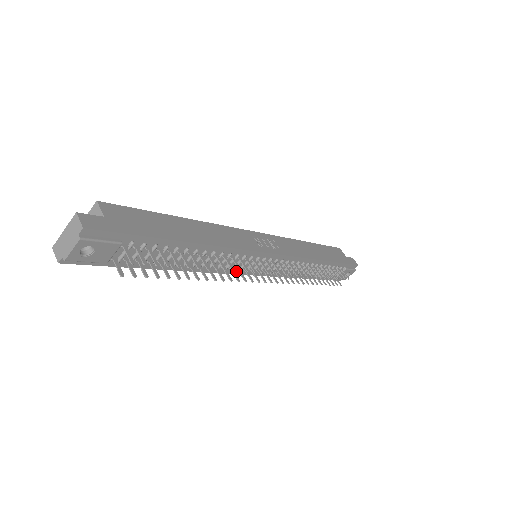
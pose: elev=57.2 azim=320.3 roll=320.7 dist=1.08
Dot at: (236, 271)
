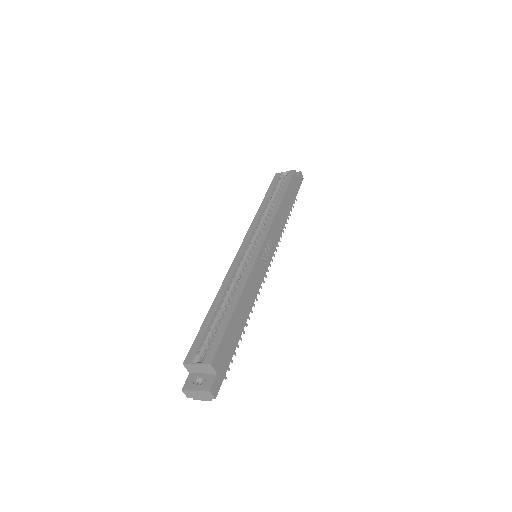
Dot at: occluded
